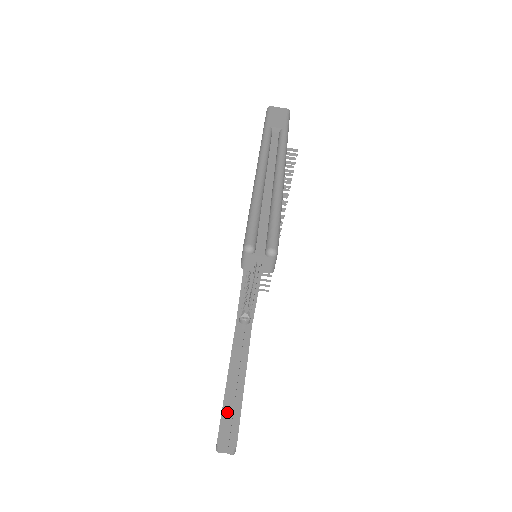
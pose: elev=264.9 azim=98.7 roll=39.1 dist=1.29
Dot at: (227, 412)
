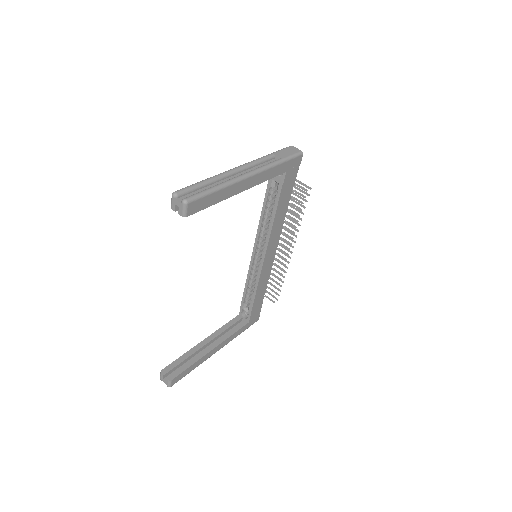
Dot at: (184, 358)
